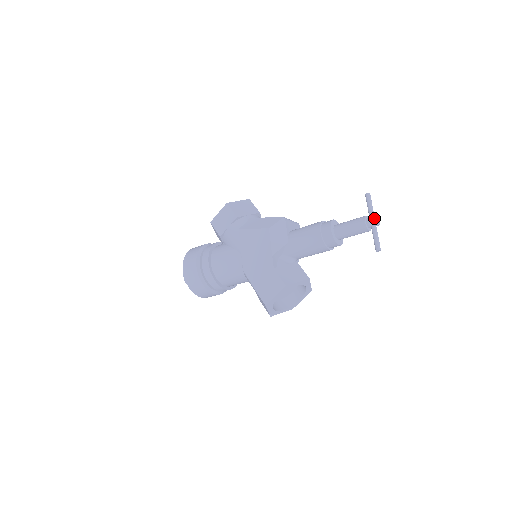
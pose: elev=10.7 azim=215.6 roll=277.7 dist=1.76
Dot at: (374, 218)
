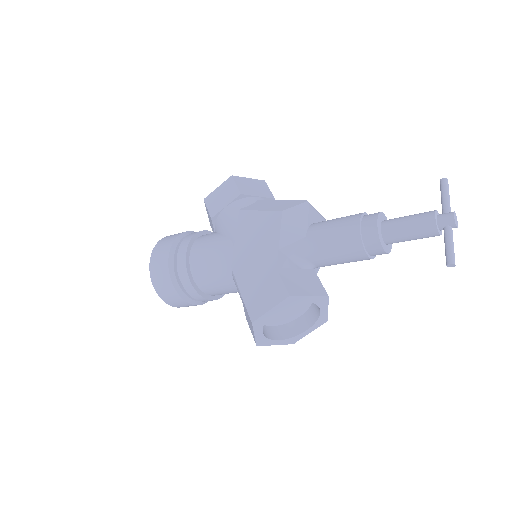
Dot at: (451, 213)
